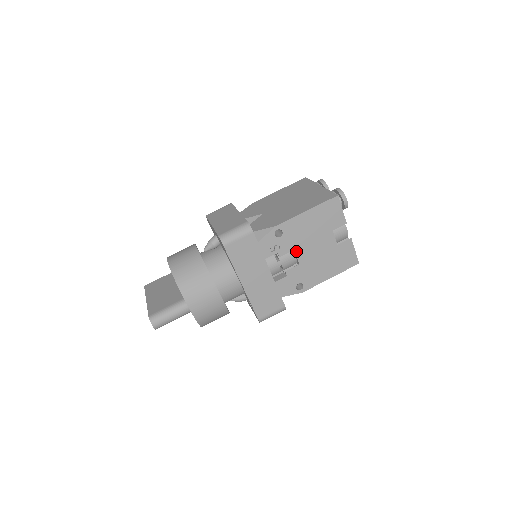
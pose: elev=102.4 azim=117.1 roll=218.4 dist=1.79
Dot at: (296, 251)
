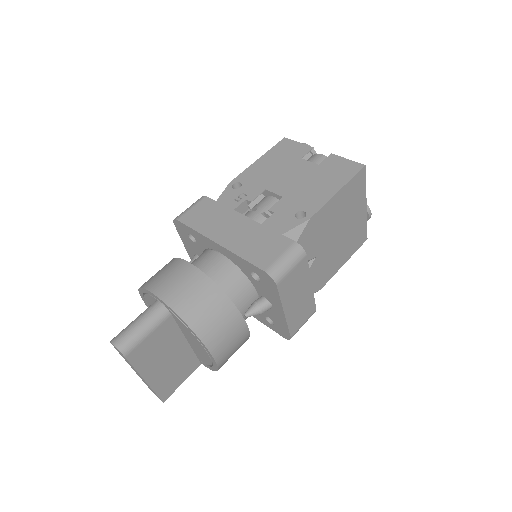
Dot at: (269, 189)
